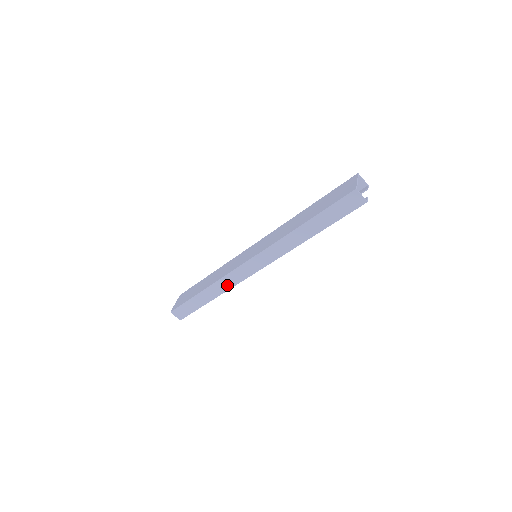
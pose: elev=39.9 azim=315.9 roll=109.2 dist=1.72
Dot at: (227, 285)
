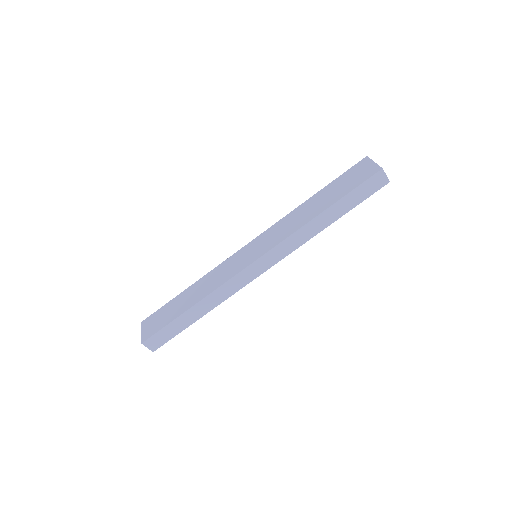
Dot at: (224, 295)
